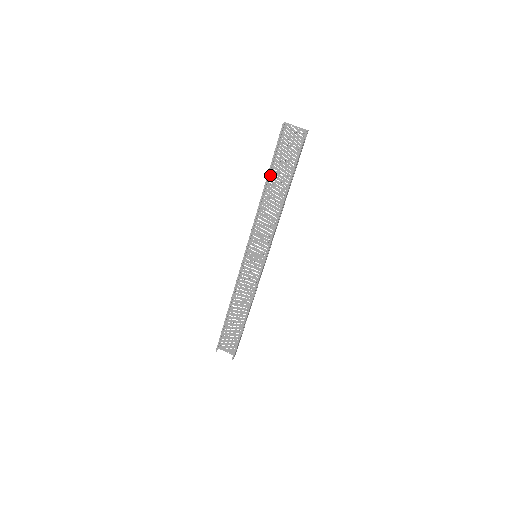
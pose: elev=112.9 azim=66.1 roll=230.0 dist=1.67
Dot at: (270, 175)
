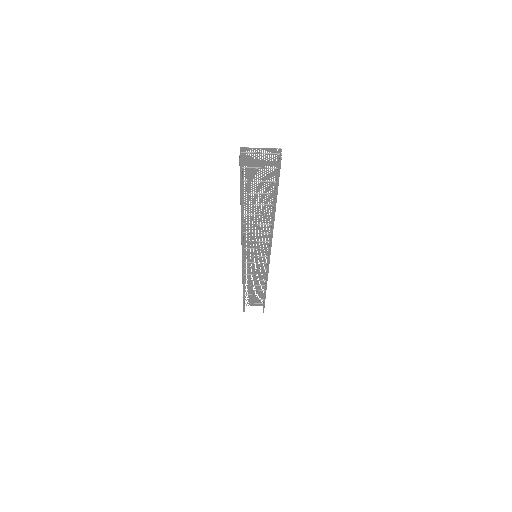
Dot at: occluded
